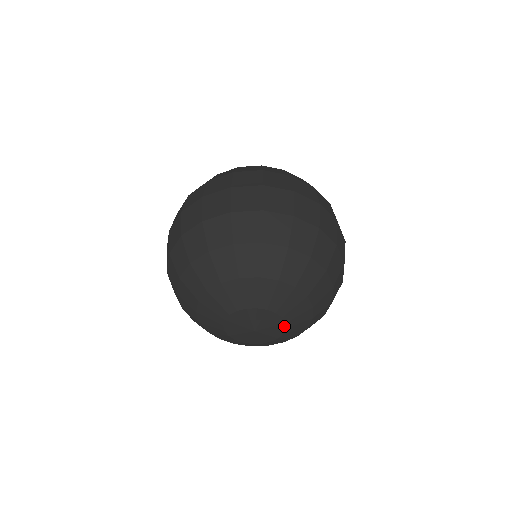
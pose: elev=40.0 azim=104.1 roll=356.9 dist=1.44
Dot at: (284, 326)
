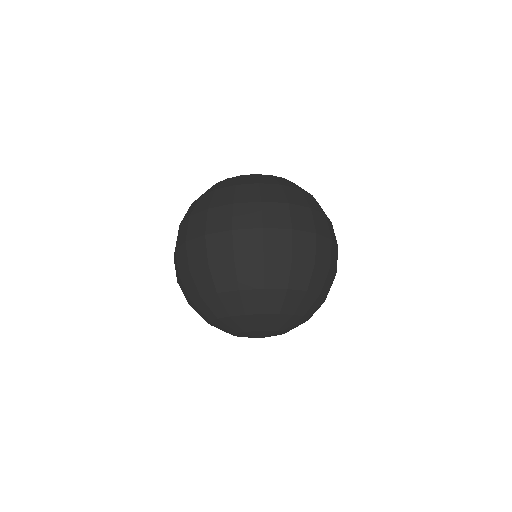
Dot at: occluded
